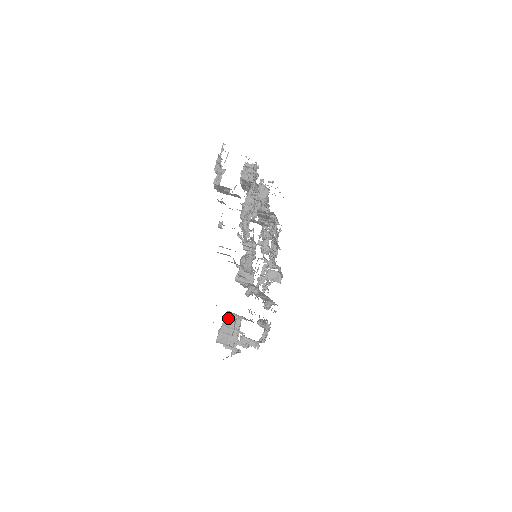
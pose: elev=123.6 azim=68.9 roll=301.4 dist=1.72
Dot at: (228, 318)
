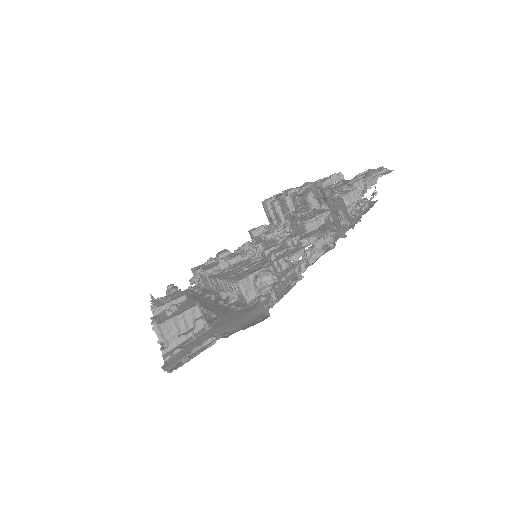
Dot at: (194, 312)
